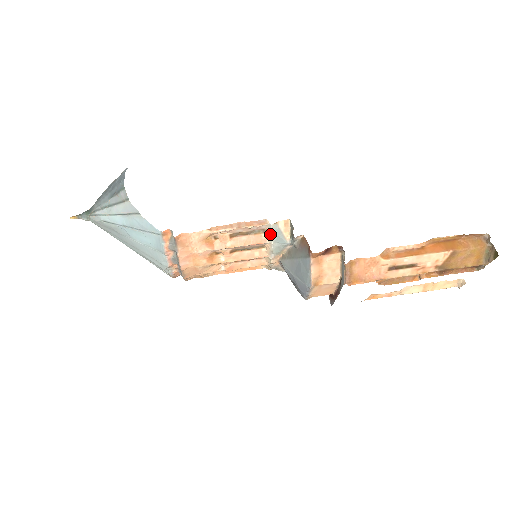
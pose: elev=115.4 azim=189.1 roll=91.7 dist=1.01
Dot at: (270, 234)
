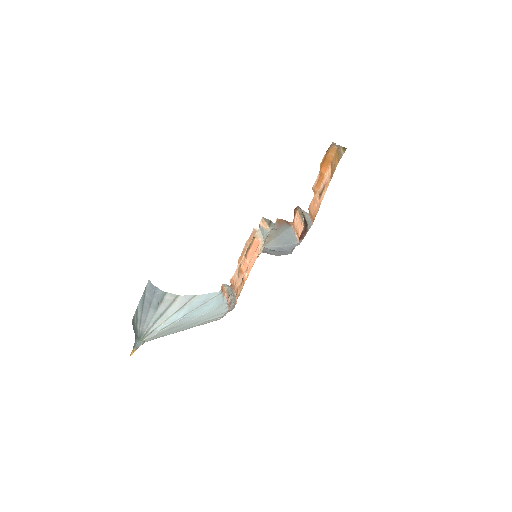
Dot at: (260, 235)
